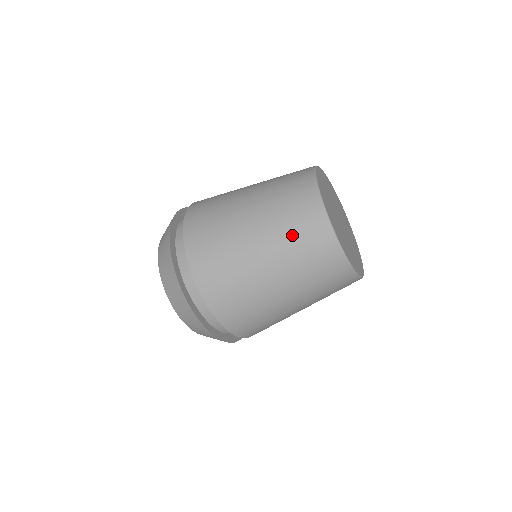
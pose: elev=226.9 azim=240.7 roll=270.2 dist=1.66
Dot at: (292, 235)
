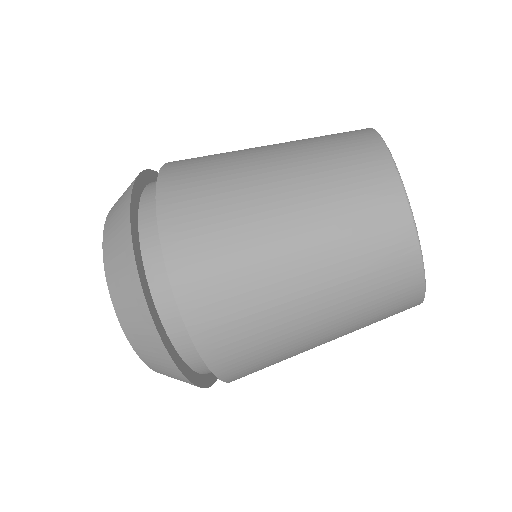
Dot at: (334, 179)
